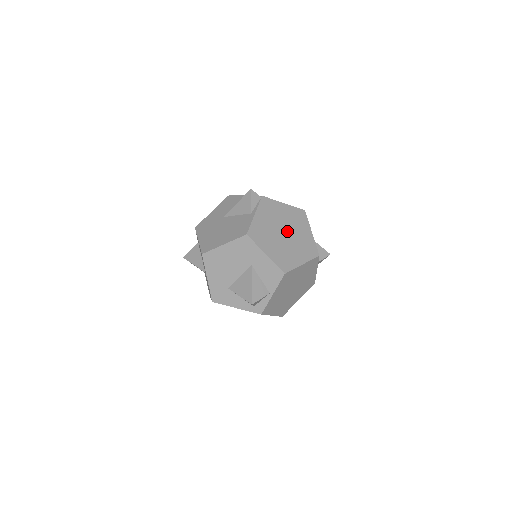
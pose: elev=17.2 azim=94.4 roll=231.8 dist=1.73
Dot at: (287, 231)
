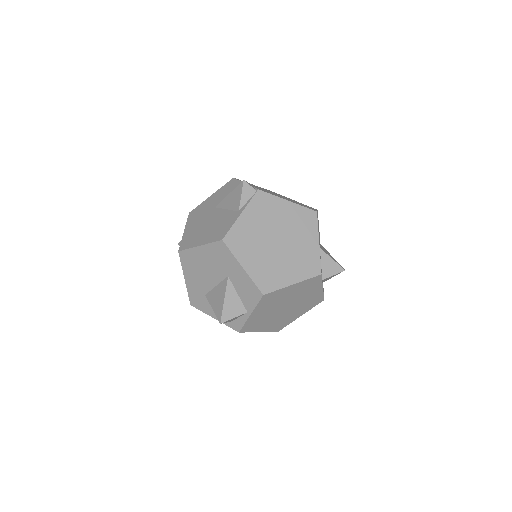
Dot at: (282, 238)
